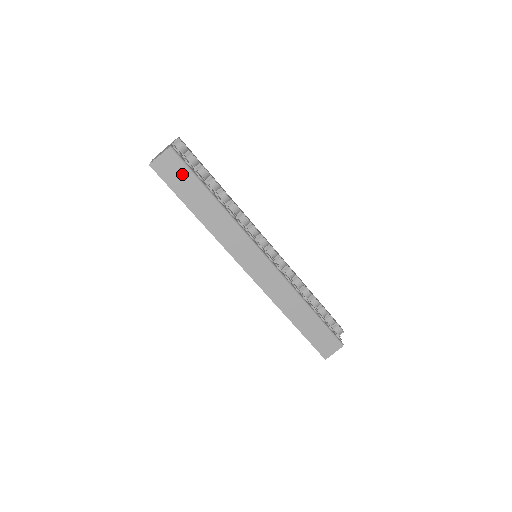
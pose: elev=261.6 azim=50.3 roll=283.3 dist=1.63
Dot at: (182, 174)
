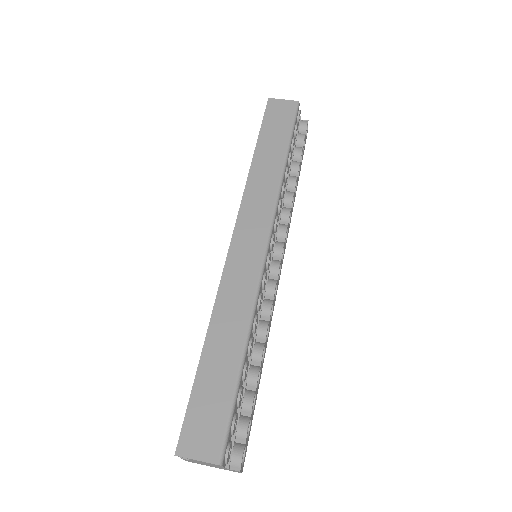
Dot at: (284, 122)
